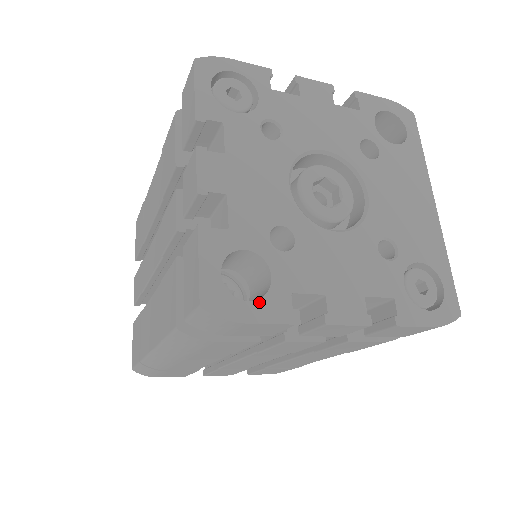
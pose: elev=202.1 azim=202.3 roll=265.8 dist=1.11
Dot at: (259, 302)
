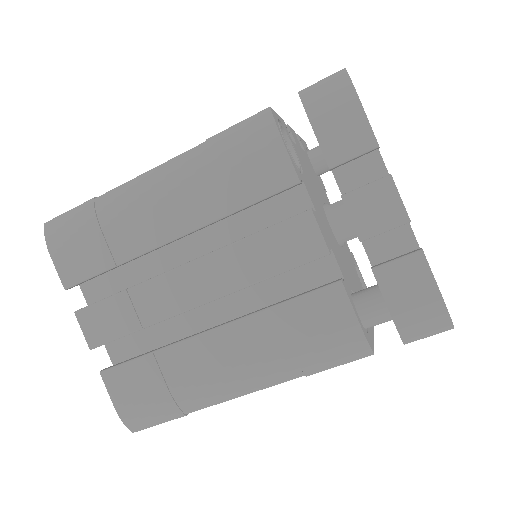
Dot at: occluded
